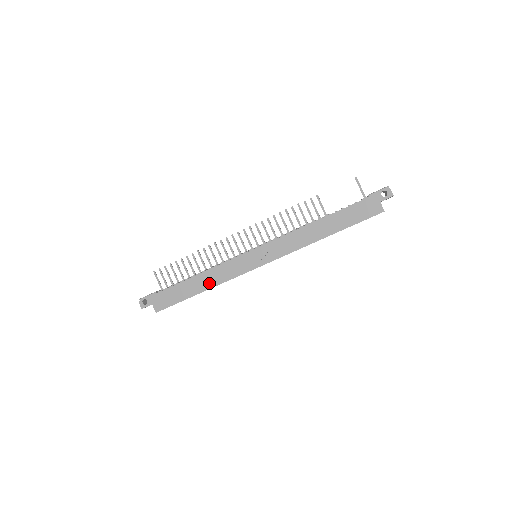
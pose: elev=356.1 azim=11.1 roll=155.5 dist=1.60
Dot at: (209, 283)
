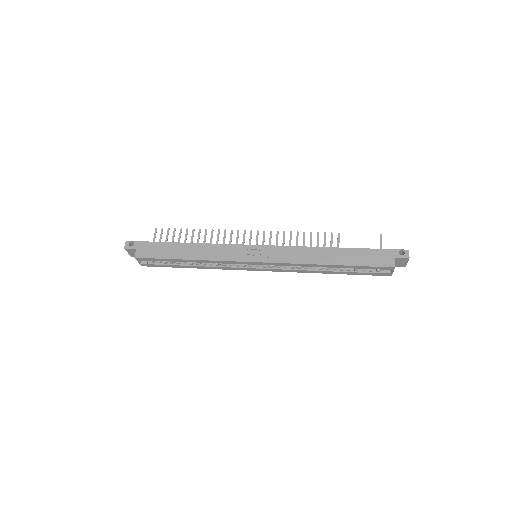
Dot at: (200, 255)
